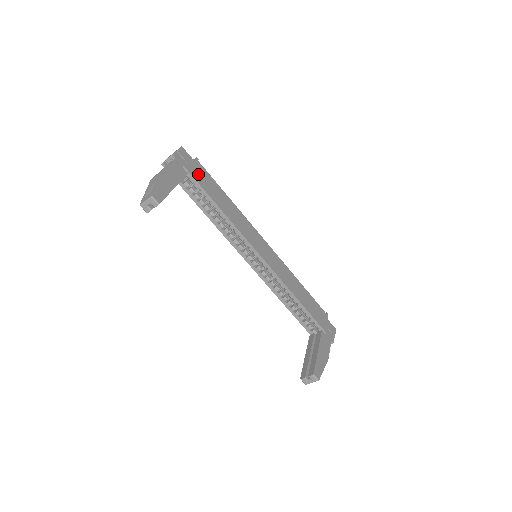
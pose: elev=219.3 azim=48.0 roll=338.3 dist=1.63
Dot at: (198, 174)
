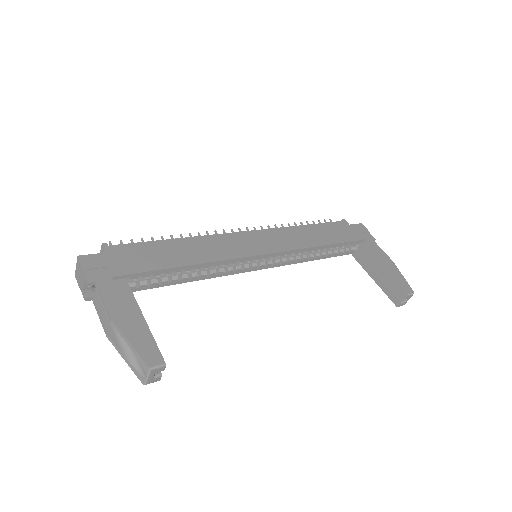
Dot at: (130, 262)
